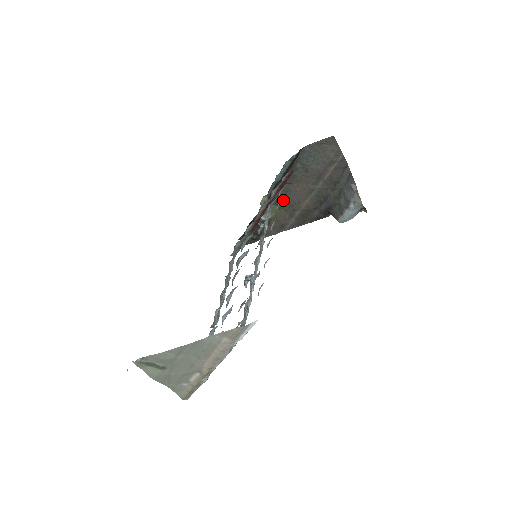
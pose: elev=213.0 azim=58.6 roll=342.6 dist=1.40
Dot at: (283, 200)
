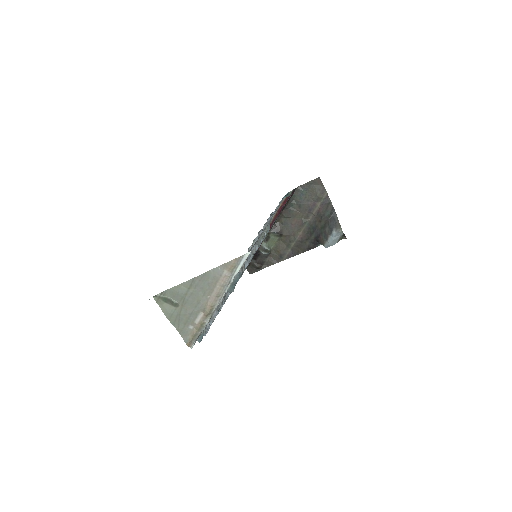
Dot at: (282, 232)
